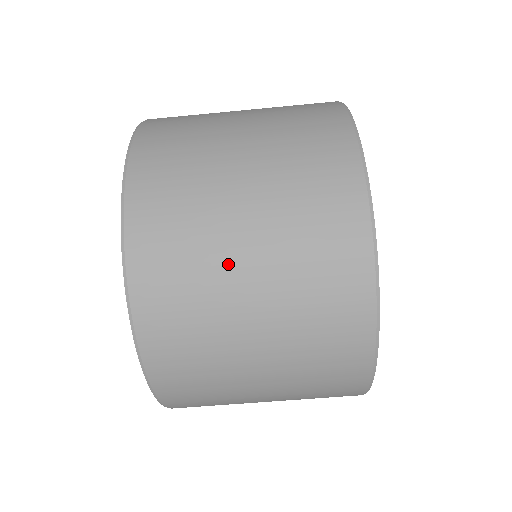
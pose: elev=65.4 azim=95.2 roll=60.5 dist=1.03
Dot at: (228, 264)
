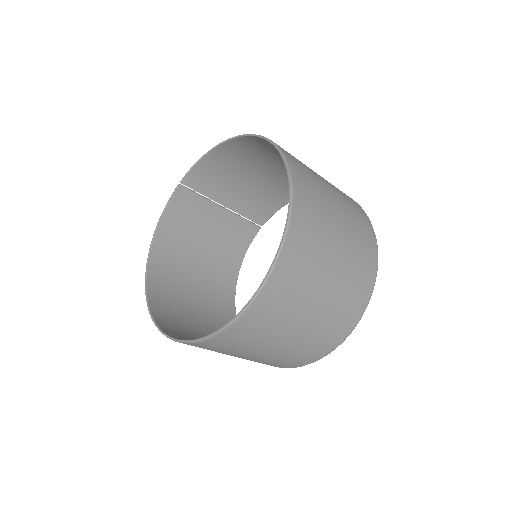
Dot at: (285, 331)
